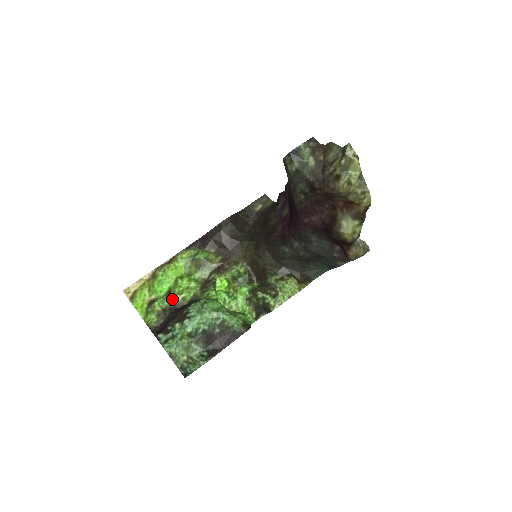
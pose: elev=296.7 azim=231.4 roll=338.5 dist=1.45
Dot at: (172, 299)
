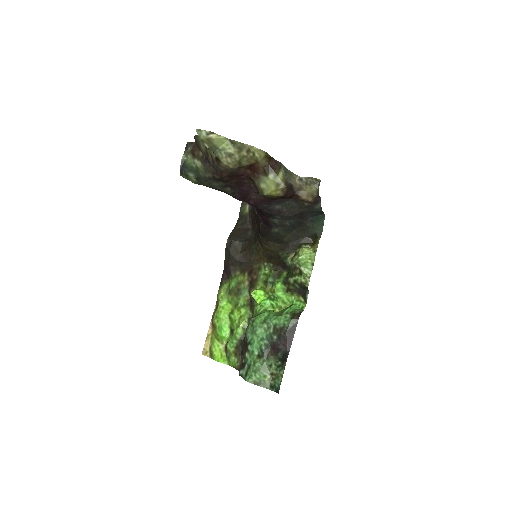
Dot at: (236, 335)
